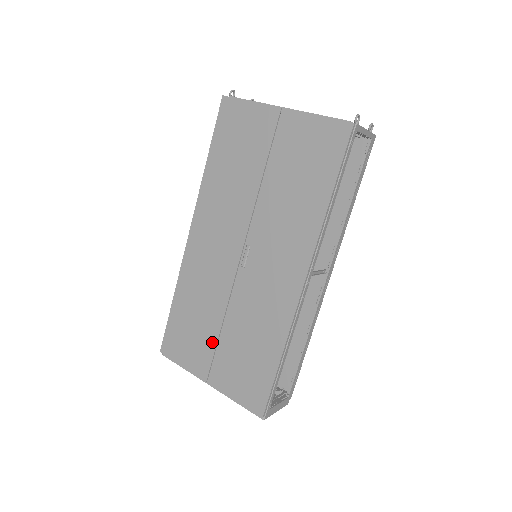
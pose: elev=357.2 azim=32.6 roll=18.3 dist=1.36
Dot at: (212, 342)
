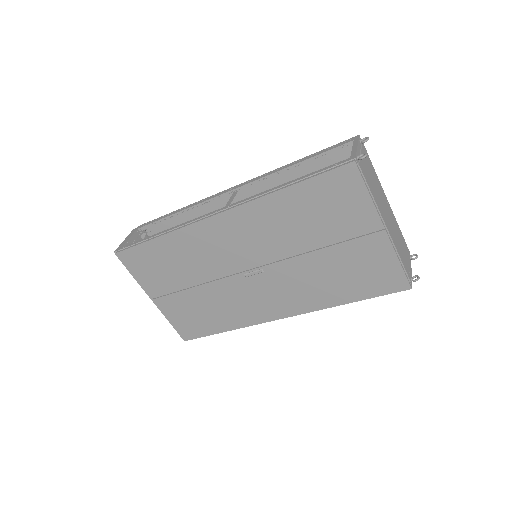
Dot at: (176, 287)
